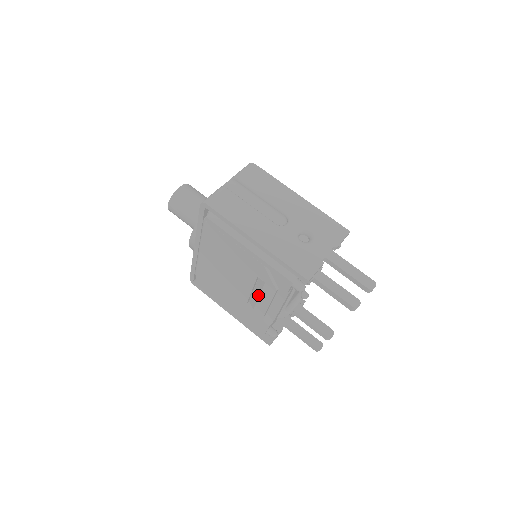
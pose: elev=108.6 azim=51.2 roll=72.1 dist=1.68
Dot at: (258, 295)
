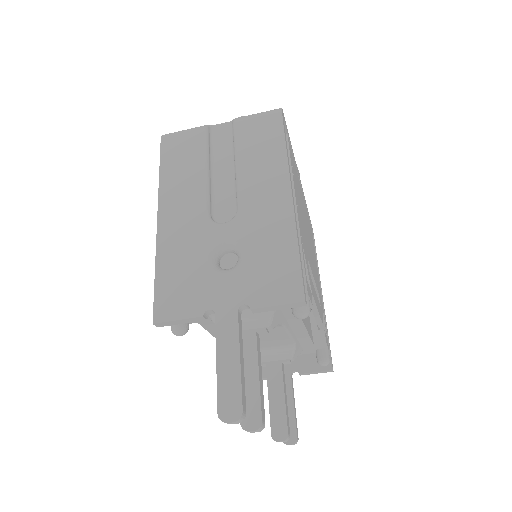
Dot at: occluded
